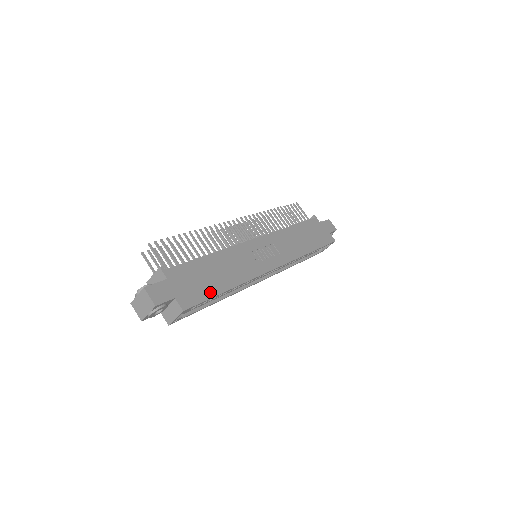
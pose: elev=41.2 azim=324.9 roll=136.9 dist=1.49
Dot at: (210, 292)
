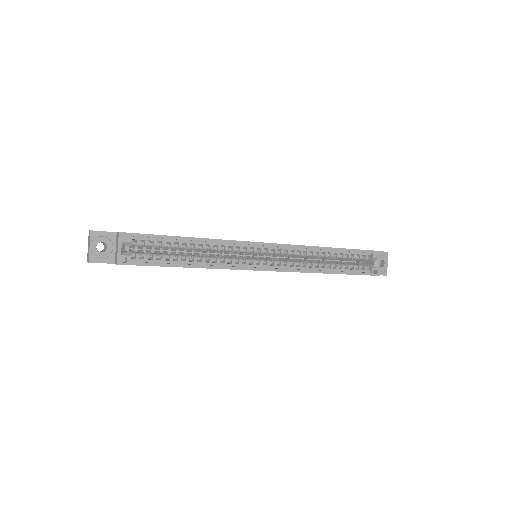
Dot at: (162, 235)
